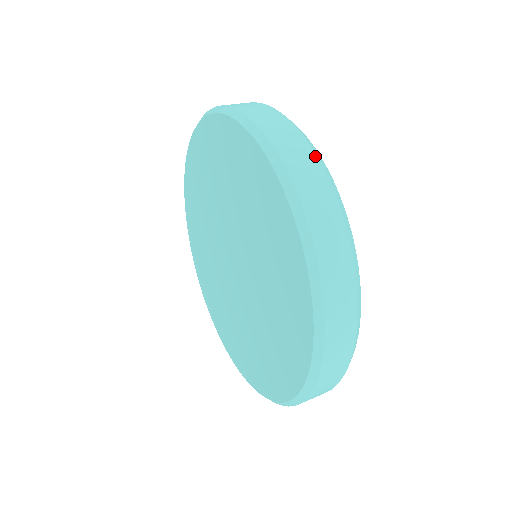
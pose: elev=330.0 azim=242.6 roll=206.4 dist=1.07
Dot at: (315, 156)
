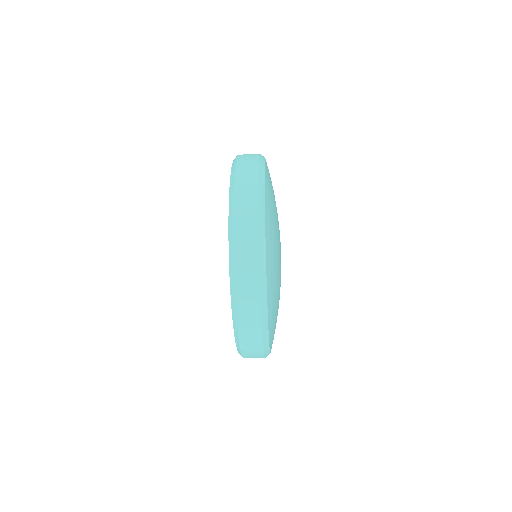
Dot at: occluded
